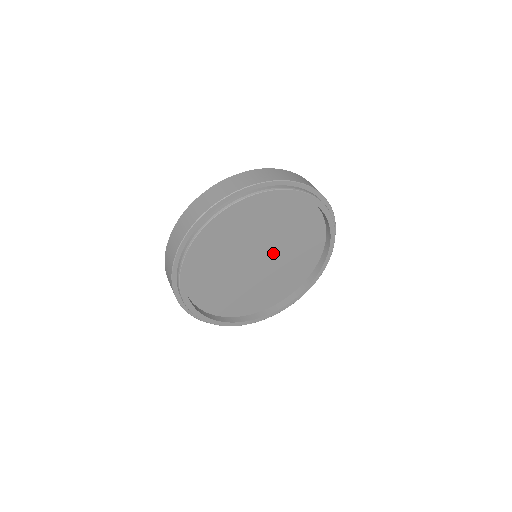
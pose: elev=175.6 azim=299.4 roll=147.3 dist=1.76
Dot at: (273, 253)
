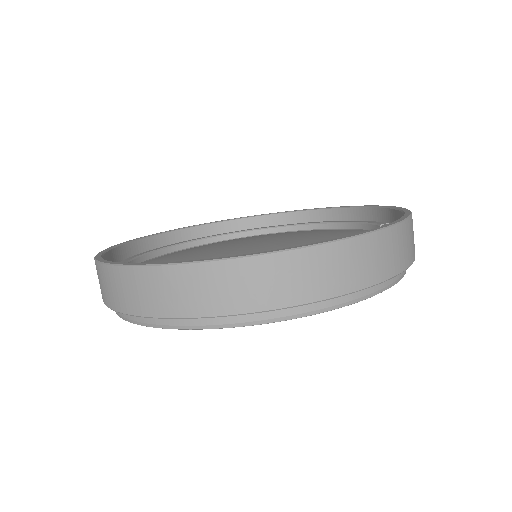
Dot at: occluded
